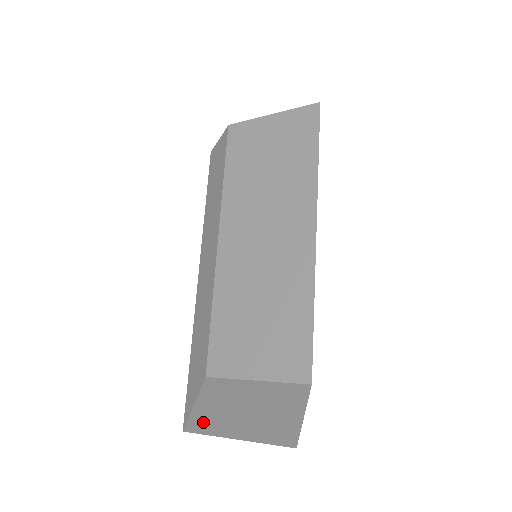
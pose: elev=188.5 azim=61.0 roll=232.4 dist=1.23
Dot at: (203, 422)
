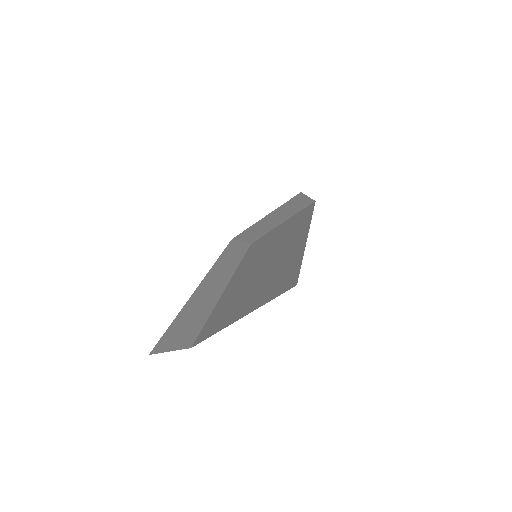
Dot at: occluded
